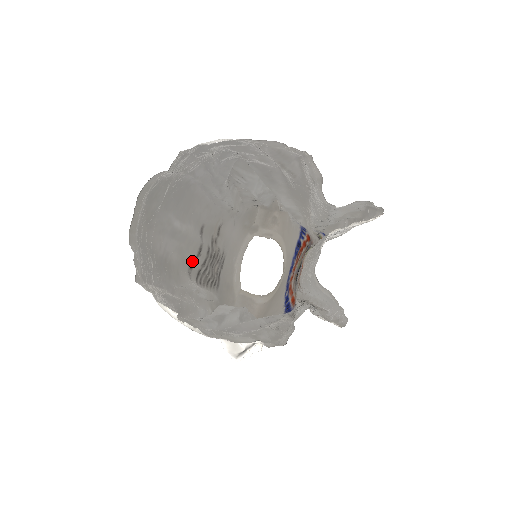
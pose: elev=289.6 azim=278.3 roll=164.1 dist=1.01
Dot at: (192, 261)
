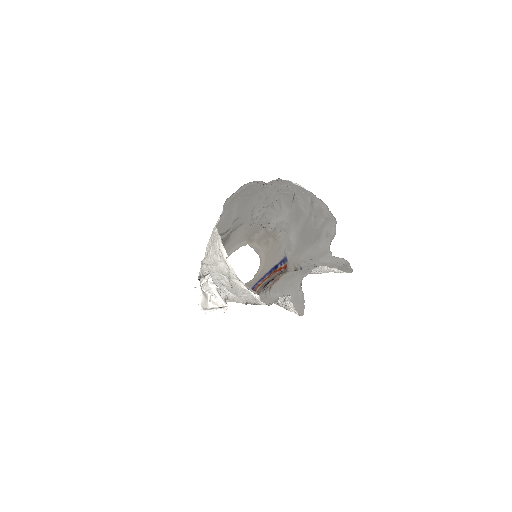
Dot at: occluded
